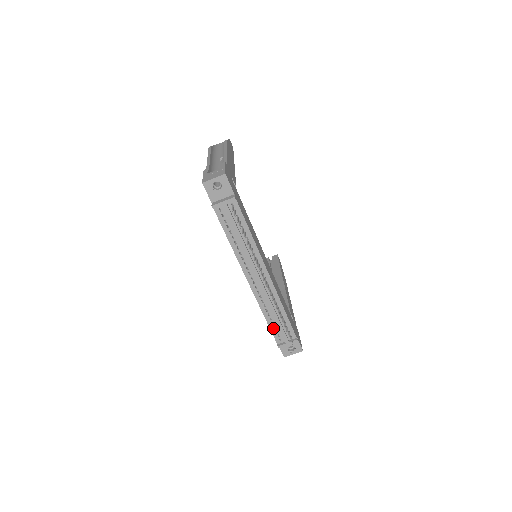
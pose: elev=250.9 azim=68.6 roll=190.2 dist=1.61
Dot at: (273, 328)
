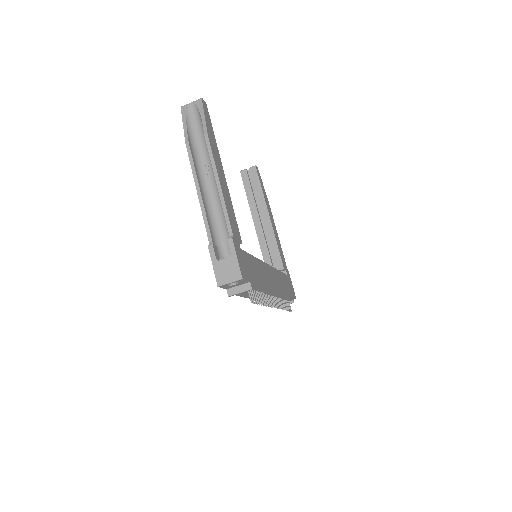
Dot at: occluded
